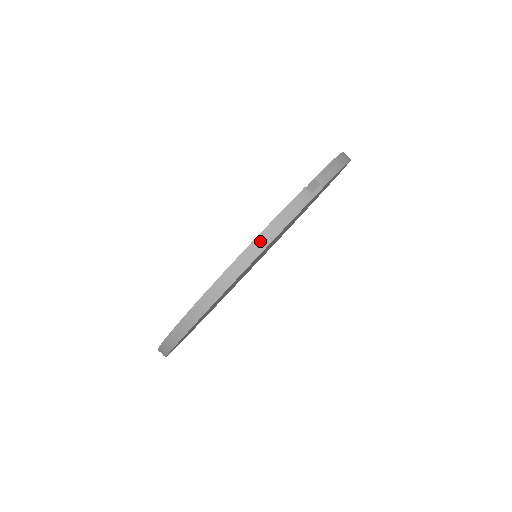
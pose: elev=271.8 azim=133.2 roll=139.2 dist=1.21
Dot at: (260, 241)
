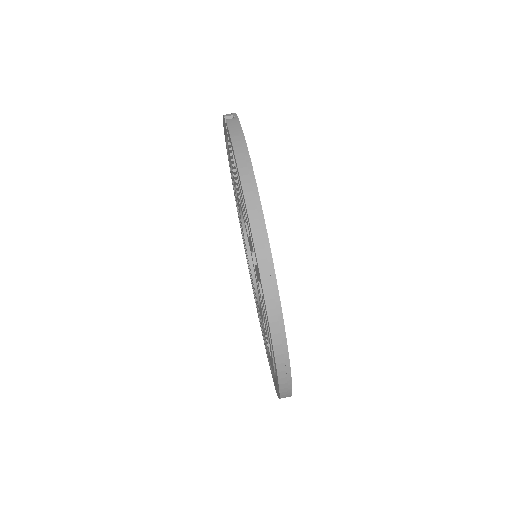
Dot at: (240, 155)
